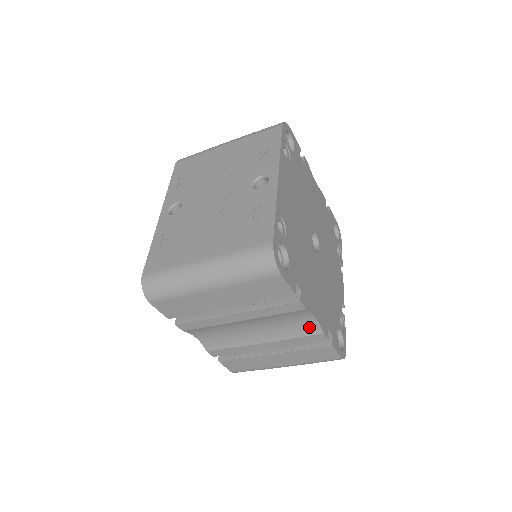
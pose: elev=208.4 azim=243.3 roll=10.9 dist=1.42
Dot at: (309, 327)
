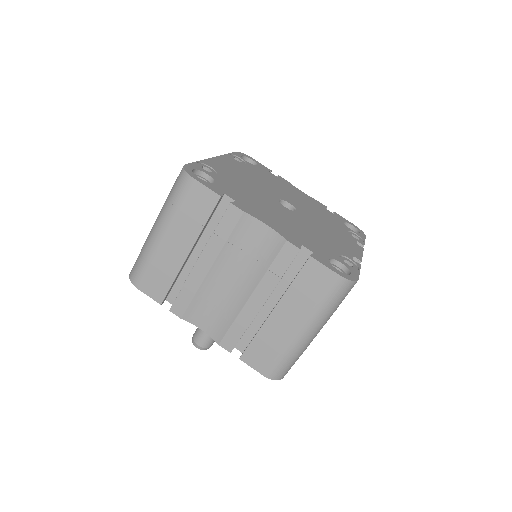
Dot at: (272, 243)
